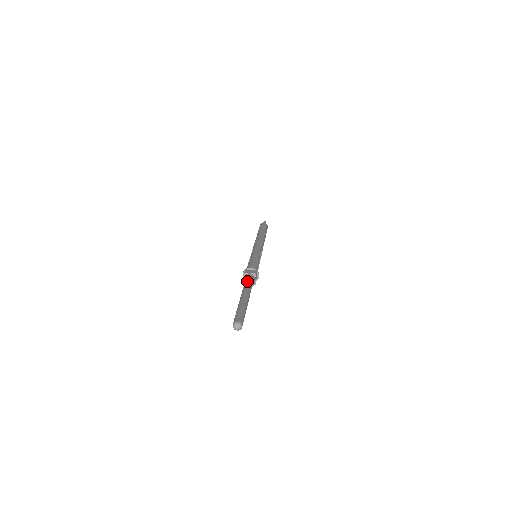
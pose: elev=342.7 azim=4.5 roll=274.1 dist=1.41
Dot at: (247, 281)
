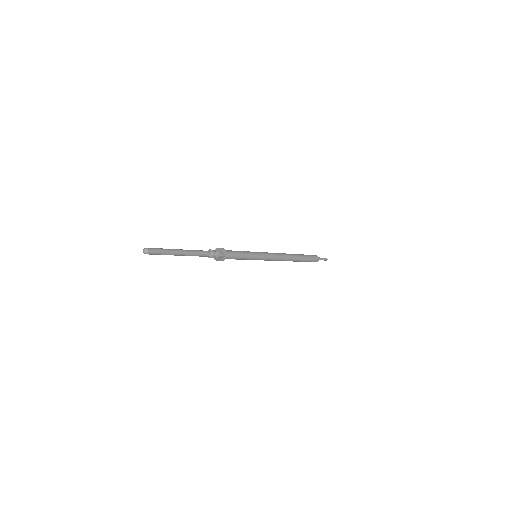
Dot at: occluded
